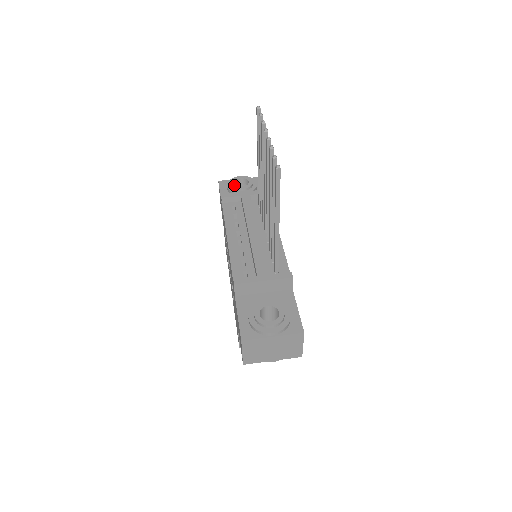
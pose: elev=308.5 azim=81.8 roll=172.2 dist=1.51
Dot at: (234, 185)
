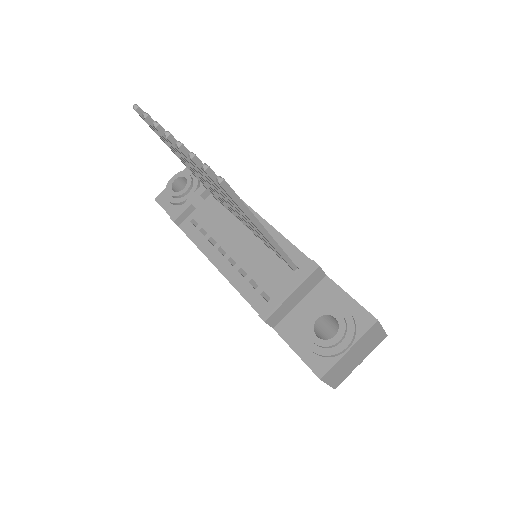
Dot at: (174, 194)
